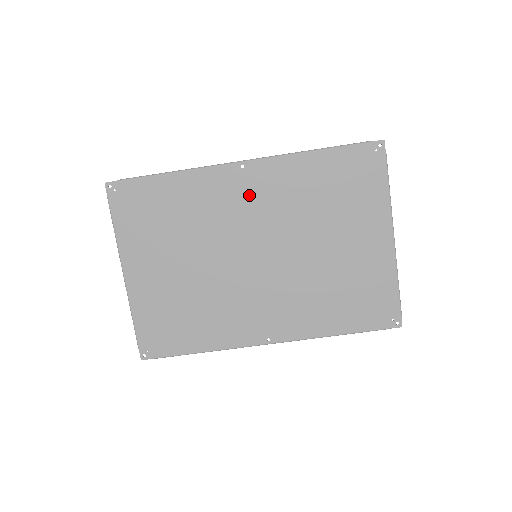
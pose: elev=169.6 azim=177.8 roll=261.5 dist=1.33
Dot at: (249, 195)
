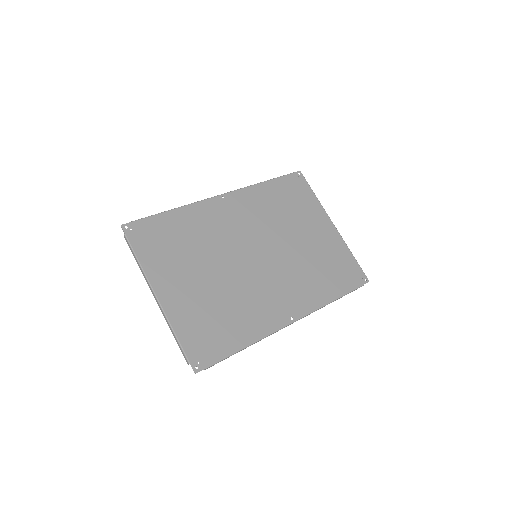
Dot at: (235, 215)
